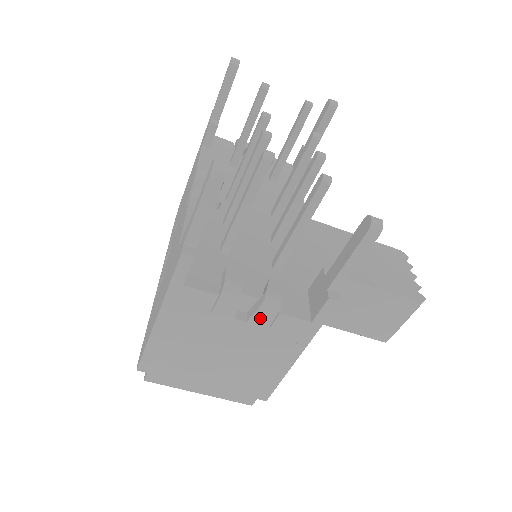
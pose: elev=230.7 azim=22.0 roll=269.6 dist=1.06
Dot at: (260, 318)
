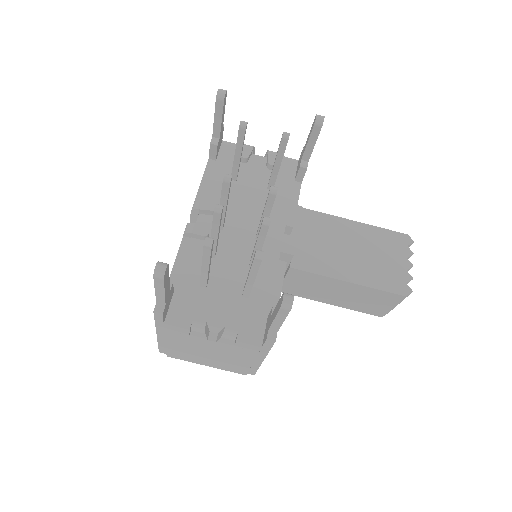
Dot at: (224, 342)
